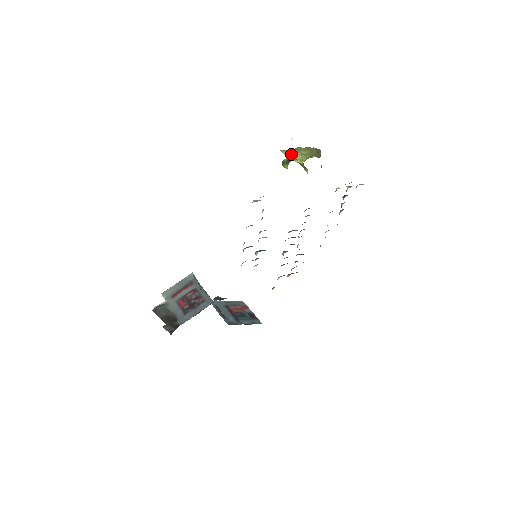
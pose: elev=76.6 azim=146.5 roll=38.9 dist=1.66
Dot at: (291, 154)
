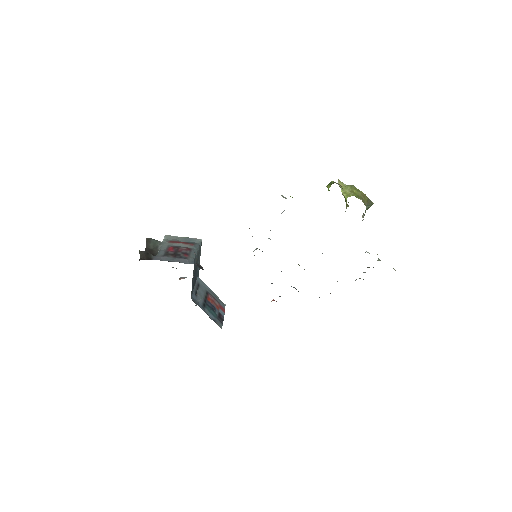
Dot at: (344, 186)
